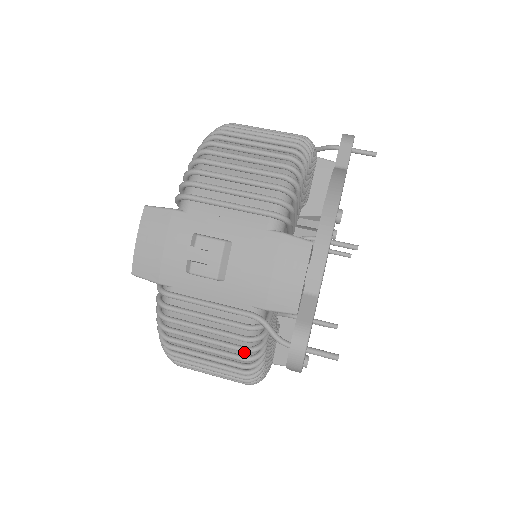
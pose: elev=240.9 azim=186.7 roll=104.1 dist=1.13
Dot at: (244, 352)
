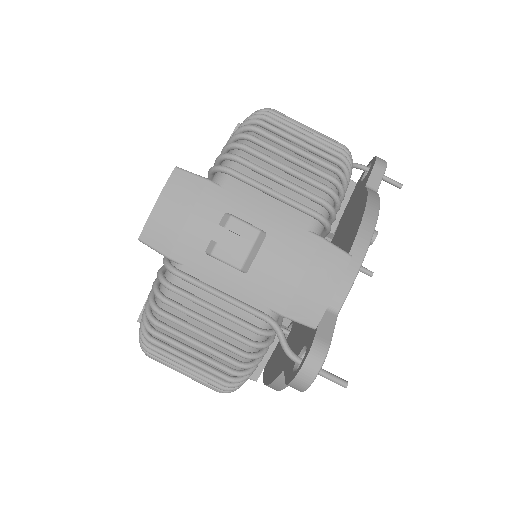
Dot at: (243, 357)
